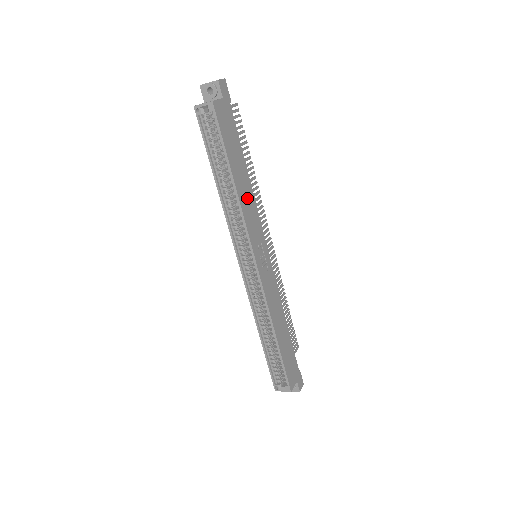
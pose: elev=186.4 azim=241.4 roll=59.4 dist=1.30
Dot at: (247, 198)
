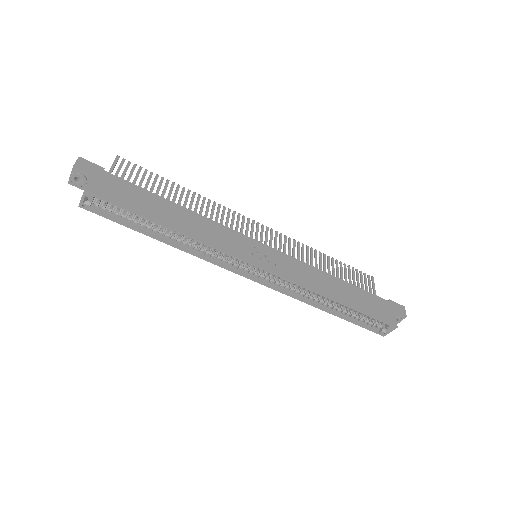
Dot at: (197, 225)
